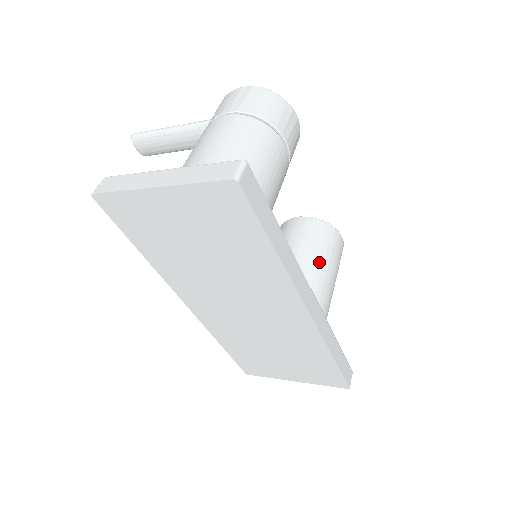
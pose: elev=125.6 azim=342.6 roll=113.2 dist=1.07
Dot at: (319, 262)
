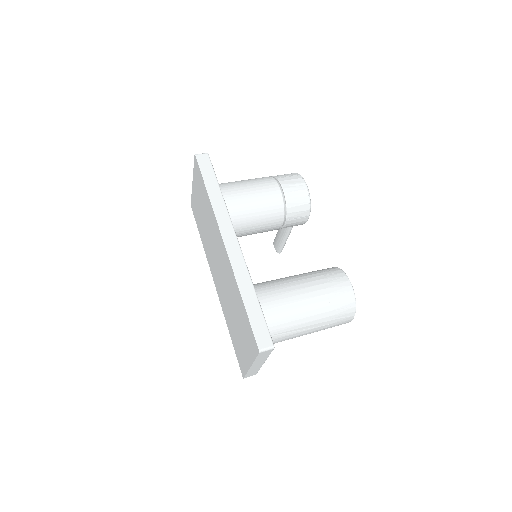
Dot at: (304, 277)
